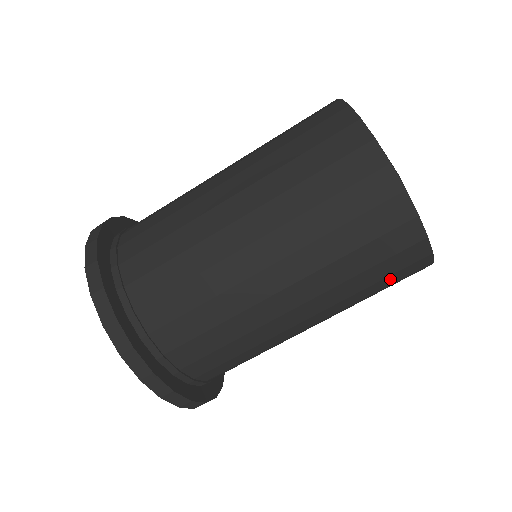
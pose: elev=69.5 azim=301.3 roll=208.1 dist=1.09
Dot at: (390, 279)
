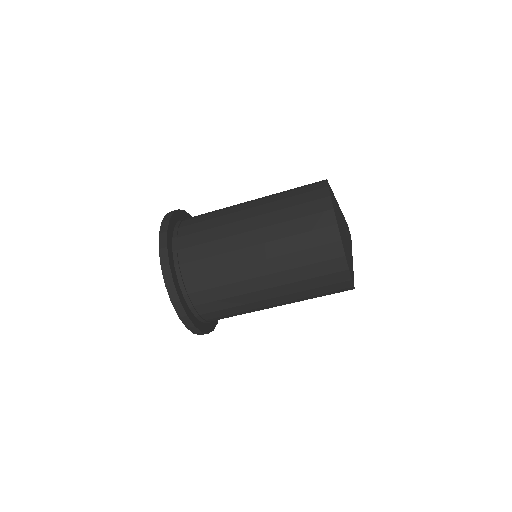
Dot at: (319, 268)
